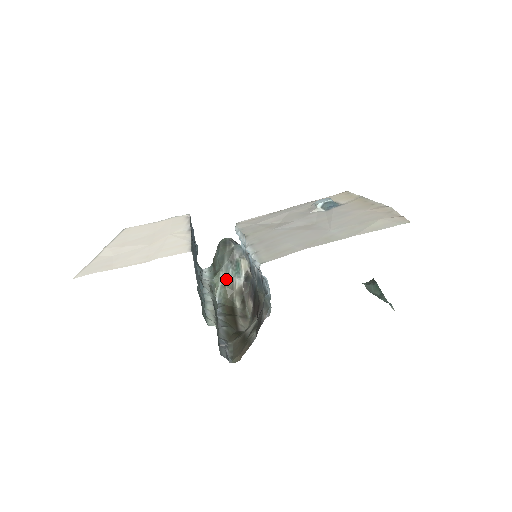
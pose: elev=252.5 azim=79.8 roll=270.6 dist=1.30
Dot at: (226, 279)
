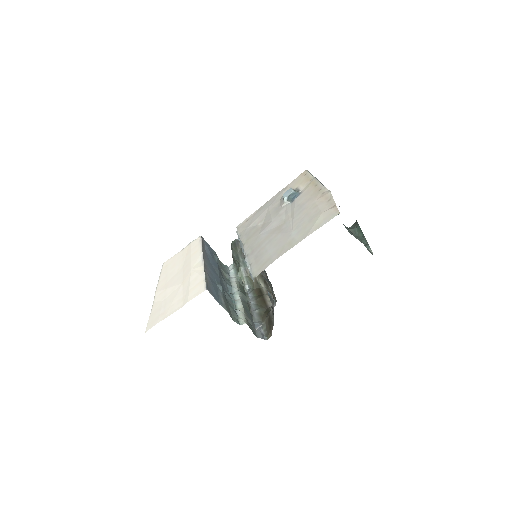
Dot at: (247, 271)
